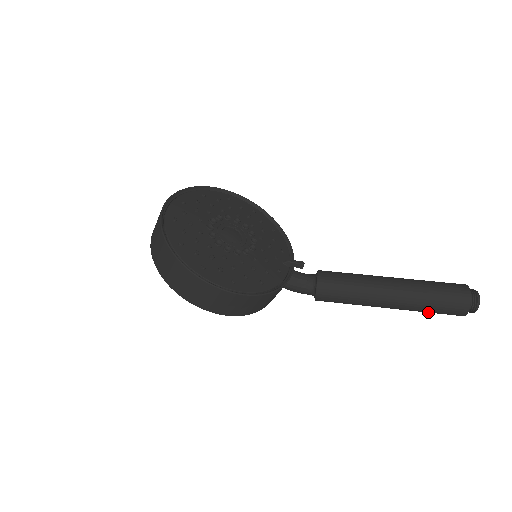
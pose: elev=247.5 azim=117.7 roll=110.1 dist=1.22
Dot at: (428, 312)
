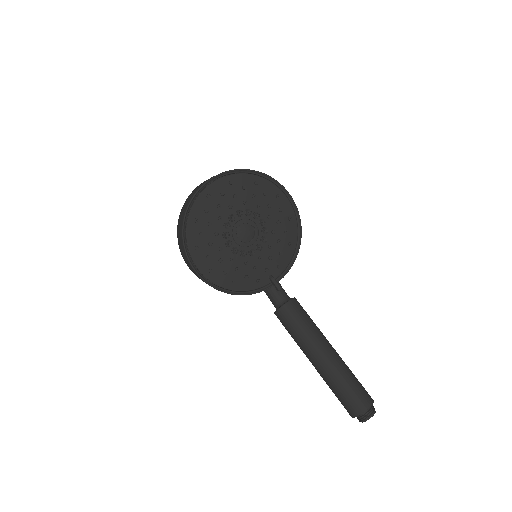
Dot at: occluded
